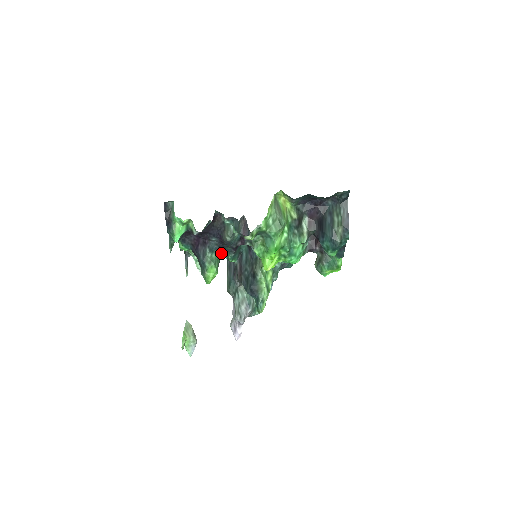
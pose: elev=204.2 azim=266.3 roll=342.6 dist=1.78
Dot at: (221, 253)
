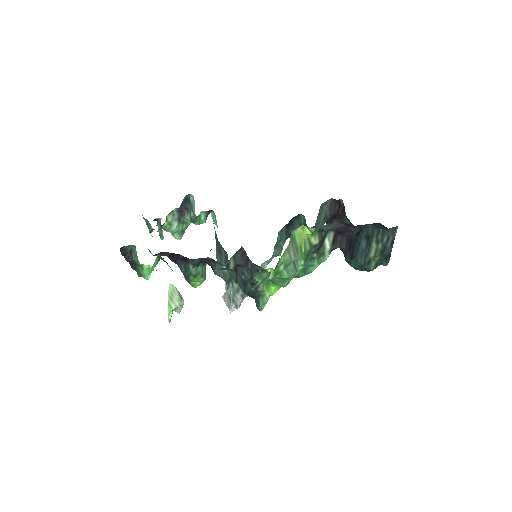
Dot at: occluded
